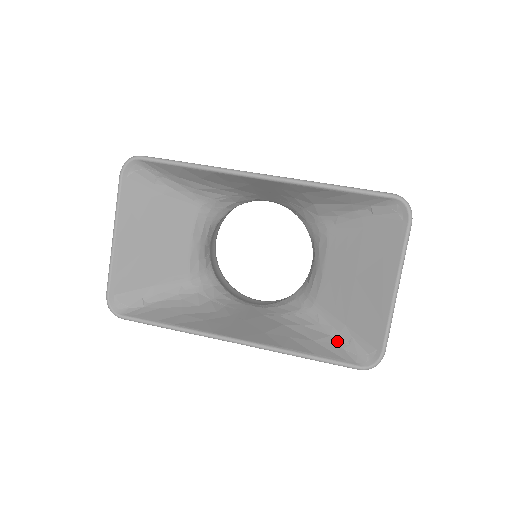
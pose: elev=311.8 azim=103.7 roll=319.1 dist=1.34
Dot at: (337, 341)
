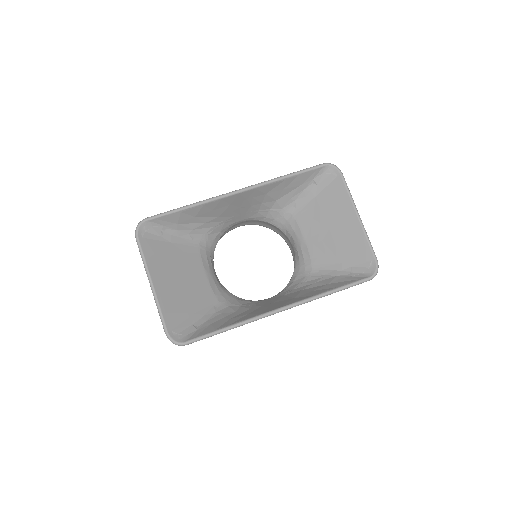
Dot at: (344, 275)
